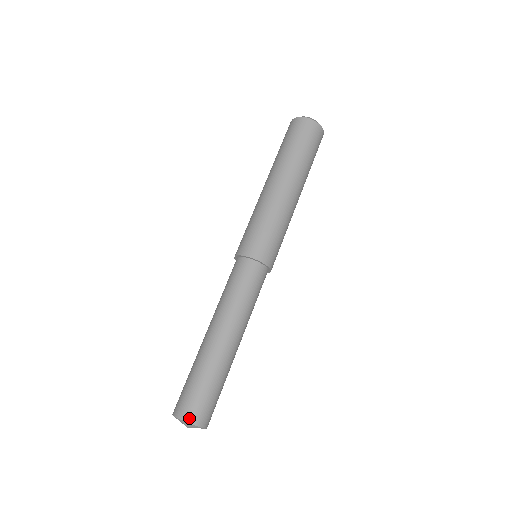
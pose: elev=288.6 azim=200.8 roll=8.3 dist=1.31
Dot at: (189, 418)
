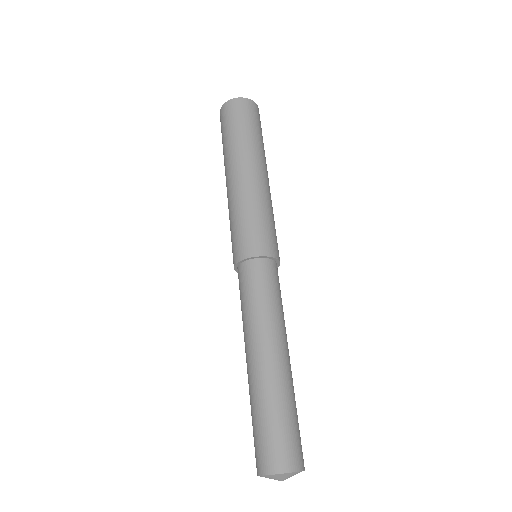
Dot at: (262, 469)
